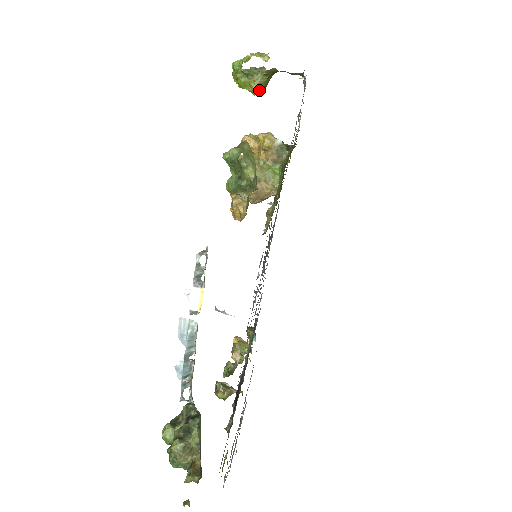
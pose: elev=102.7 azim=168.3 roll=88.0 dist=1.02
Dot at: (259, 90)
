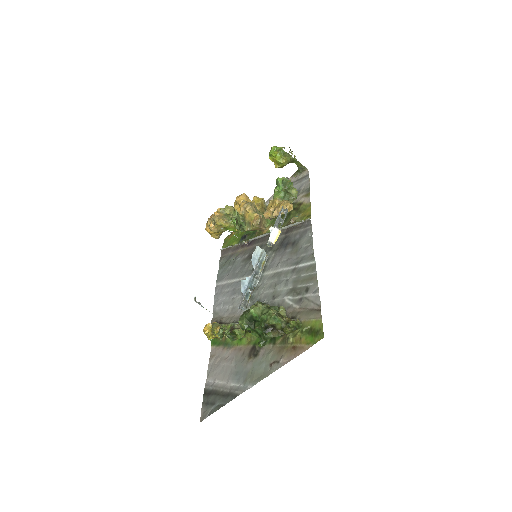
Dot at: (283, 165)
